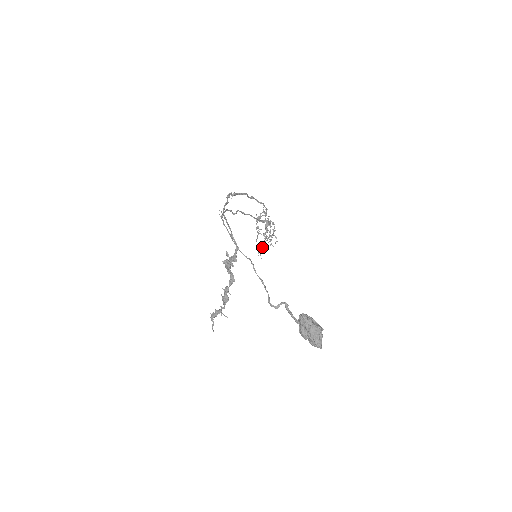
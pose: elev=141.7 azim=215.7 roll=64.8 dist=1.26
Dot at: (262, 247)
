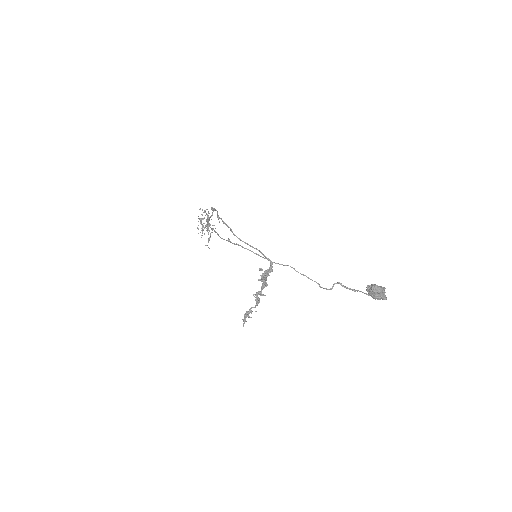
Dot at: (209, 240)
